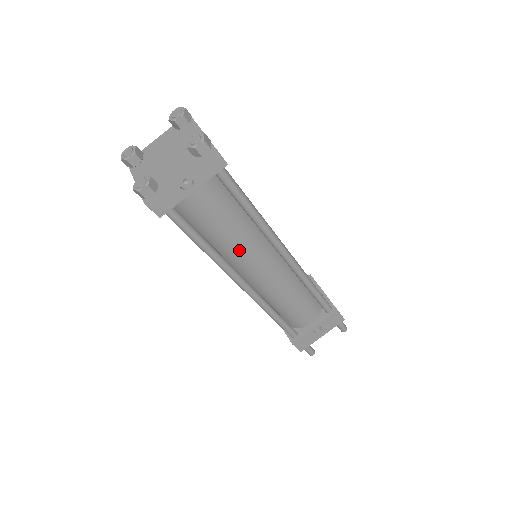
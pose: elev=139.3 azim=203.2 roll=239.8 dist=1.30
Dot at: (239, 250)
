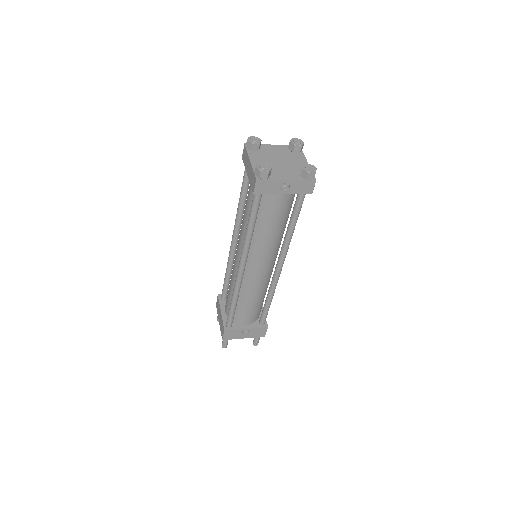
Dot at: (262, 245)
